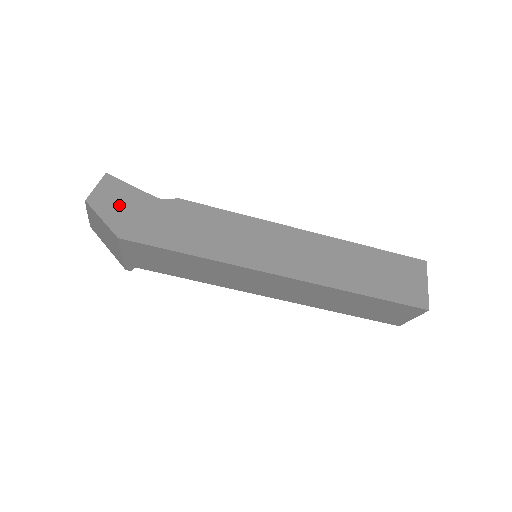
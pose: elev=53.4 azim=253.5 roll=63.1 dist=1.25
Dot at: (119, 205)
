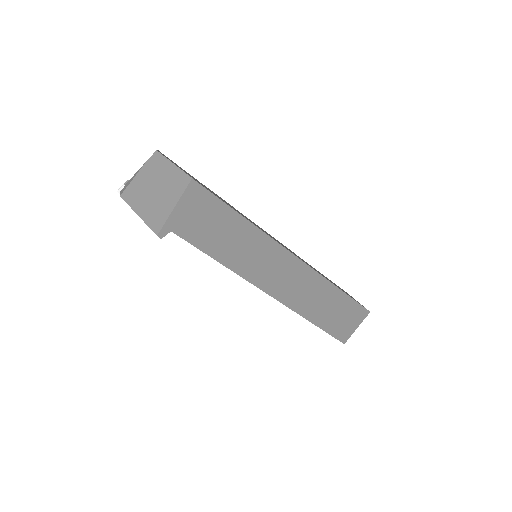
Dot at: (179, 167)
